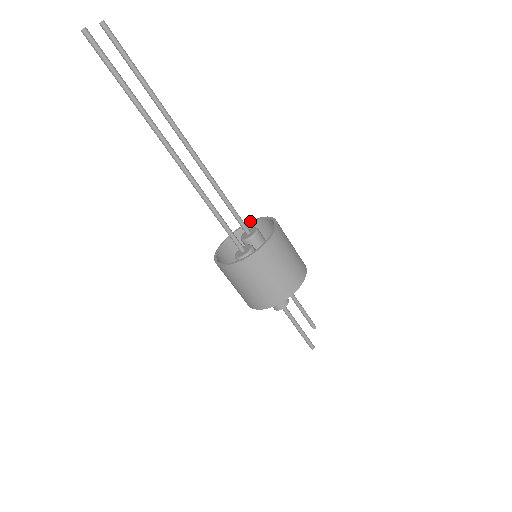
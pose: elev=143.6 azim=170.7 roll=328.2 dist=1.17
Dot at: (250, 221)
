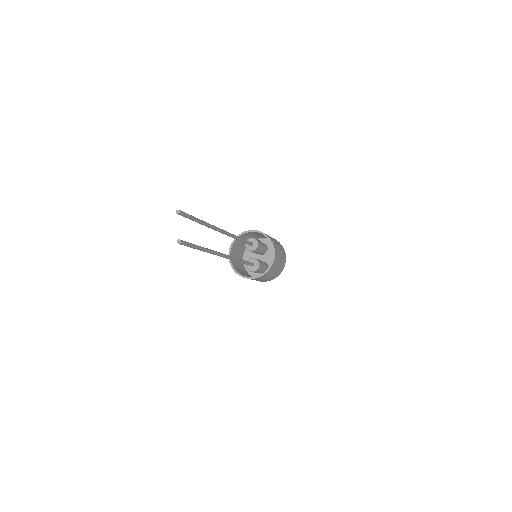
Dot at: (249, 231)
